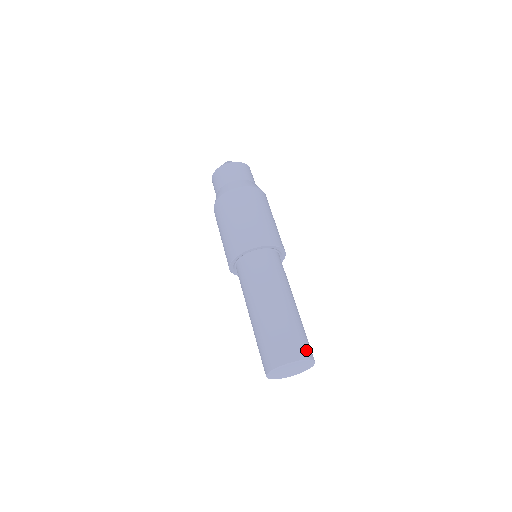
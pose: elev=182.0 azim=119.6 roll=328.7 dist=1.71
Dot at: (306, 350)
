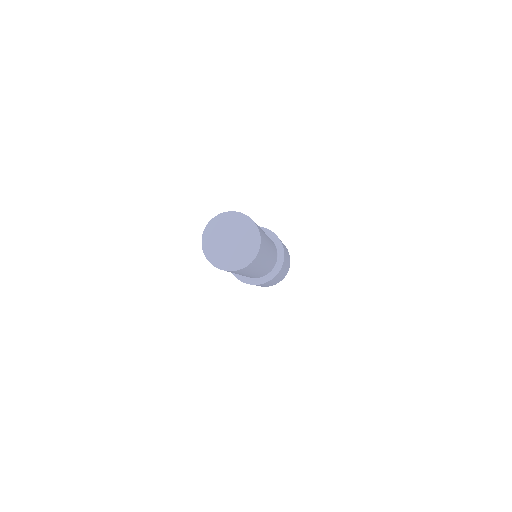
Dot at: occluded
